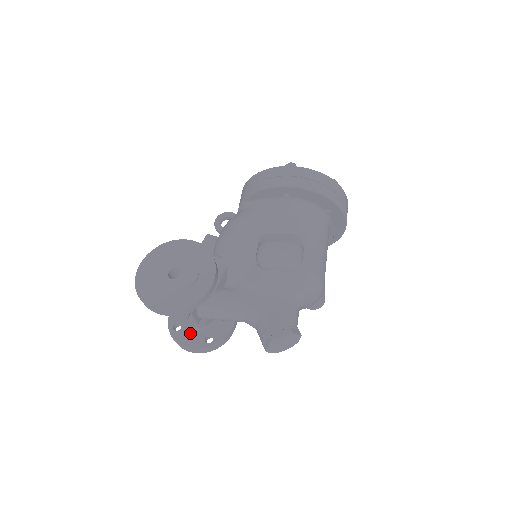
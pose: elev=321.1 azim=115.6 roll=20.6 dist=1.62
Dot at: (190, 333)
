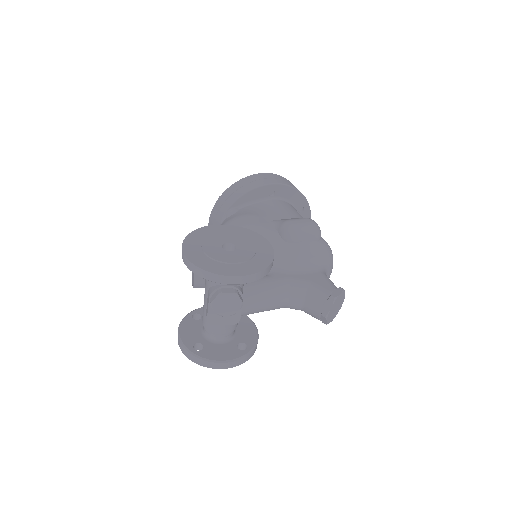
Dot at: (218, 348)
